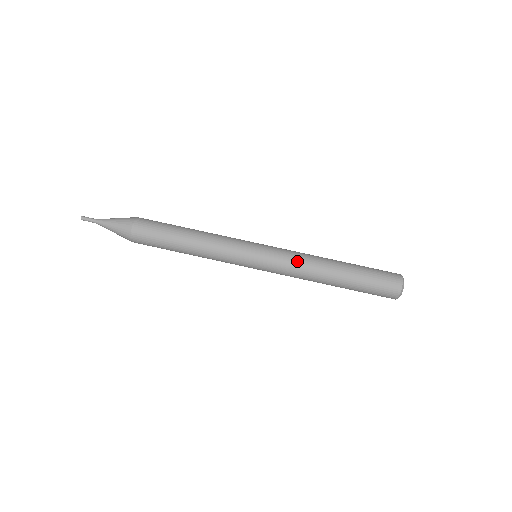
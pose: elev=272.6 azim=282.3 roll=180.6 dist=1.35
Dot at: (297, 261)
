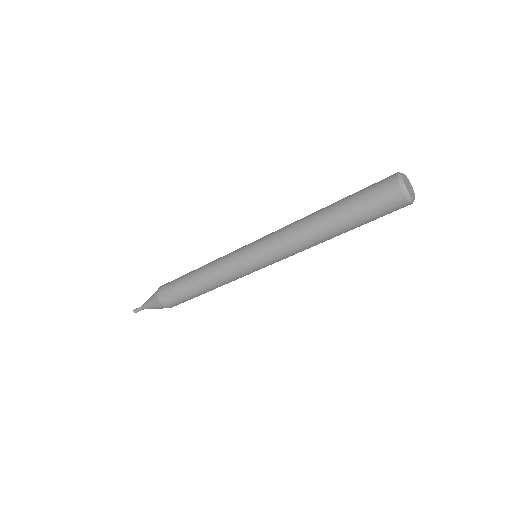
Dot at: (284, 240)
